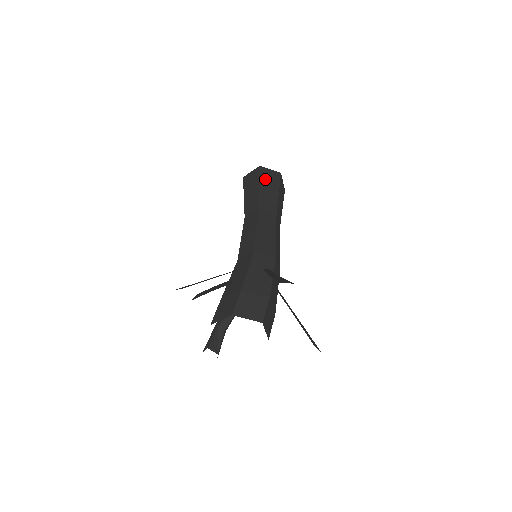
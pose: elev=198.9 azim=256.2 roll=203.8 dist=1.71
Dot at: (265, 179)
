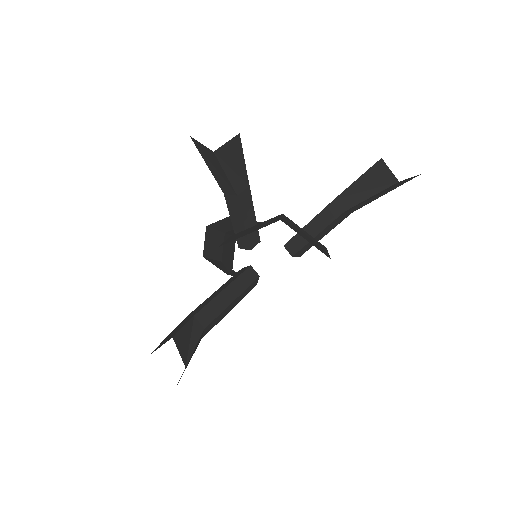
Dot at: occluded
